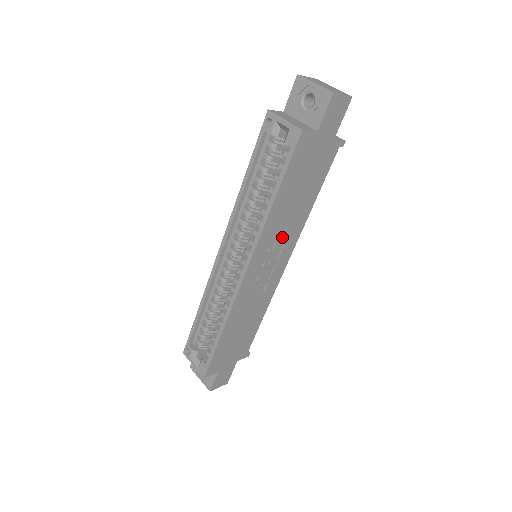
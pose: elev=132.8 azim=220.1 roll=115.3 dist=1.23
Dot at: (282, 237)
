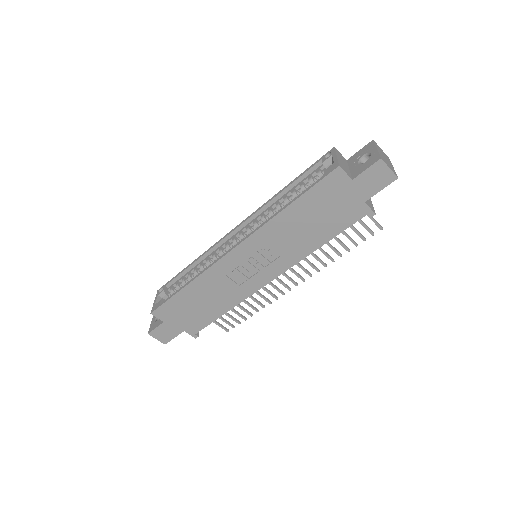
Dot at: (279, 249)
